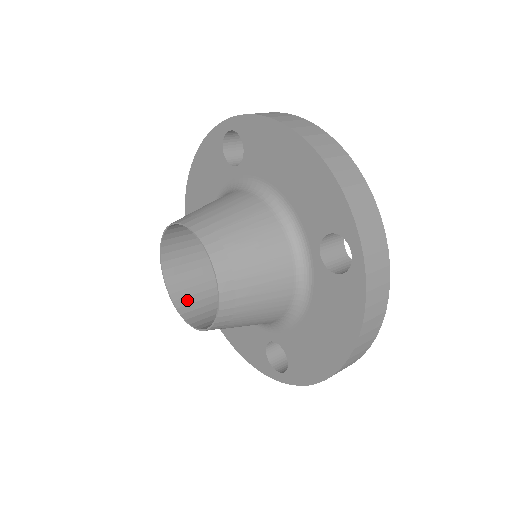
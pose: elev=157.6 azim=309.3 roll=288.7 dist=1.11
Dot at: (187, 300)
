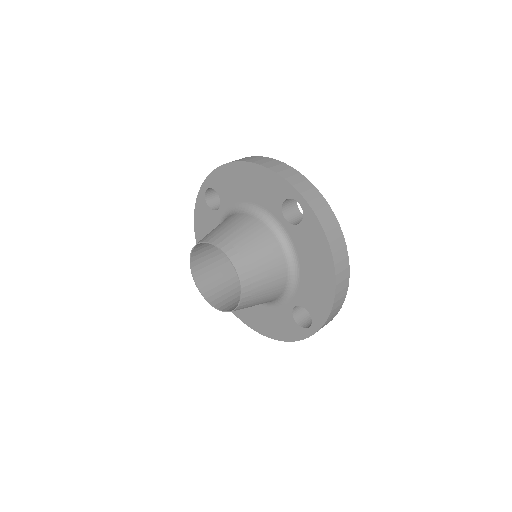
Dot at: (199, 261)
